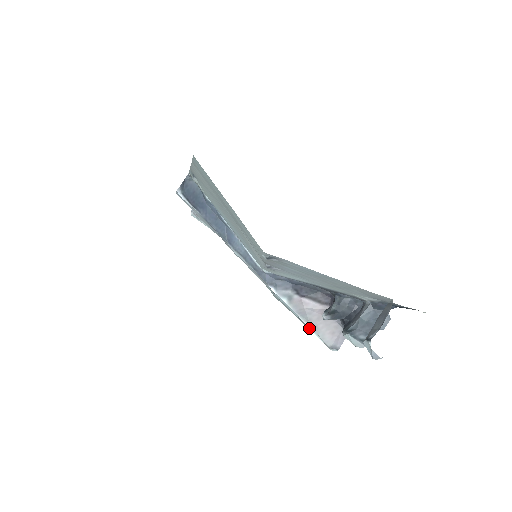
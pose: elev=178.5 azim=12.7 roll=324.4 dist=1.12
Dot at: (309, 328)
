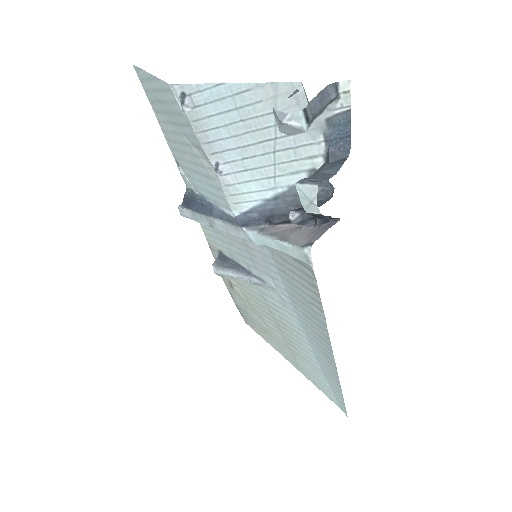
Dot at: (280, 243)
